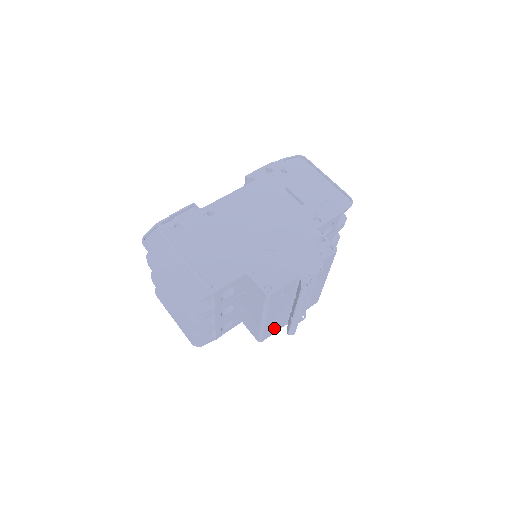
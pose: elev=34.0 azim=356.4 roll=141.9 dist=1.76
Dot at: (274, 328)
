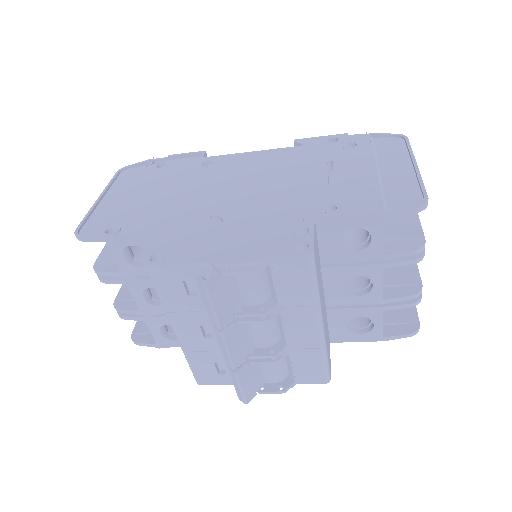
Dot at: (220, 372)
